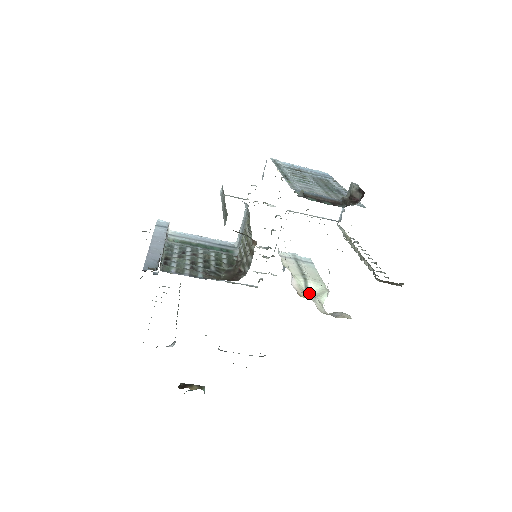
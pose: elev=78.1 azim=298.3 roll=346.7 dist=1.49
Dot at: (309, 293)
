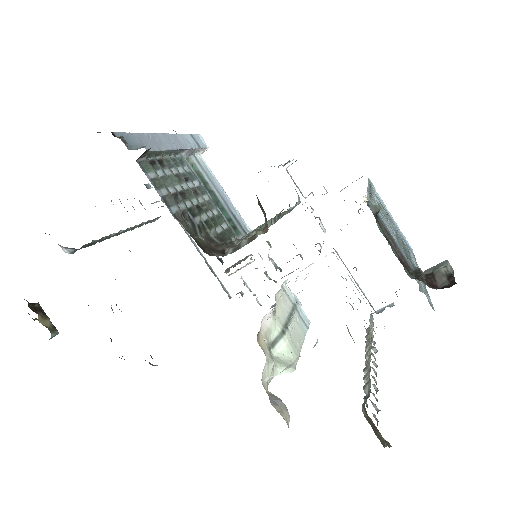
Dot at: (270, 346)
